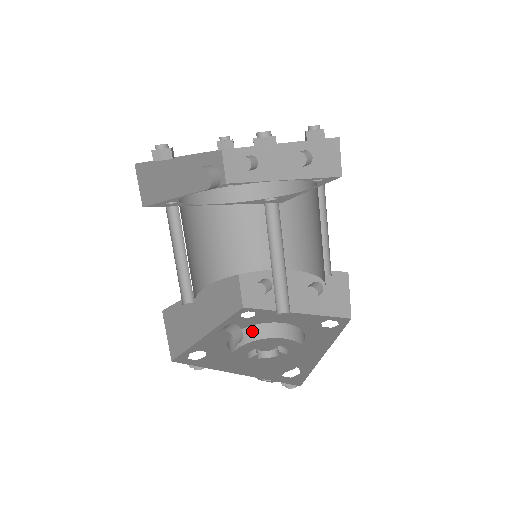
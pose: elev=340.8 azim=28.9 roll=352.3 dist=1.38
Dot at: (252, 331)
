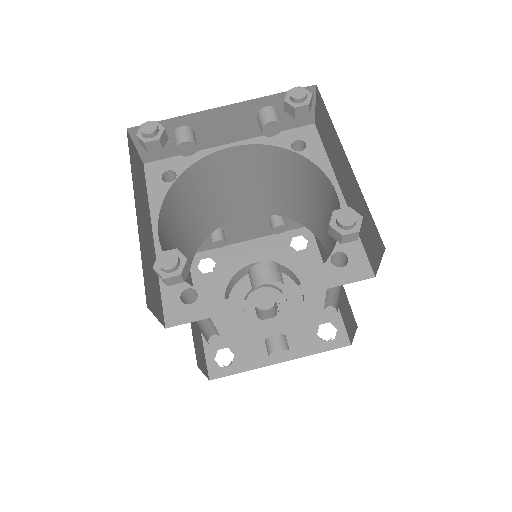
Dot at: (230, 285)
